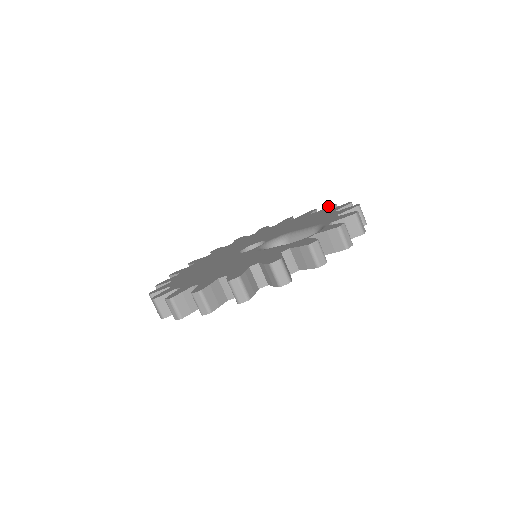
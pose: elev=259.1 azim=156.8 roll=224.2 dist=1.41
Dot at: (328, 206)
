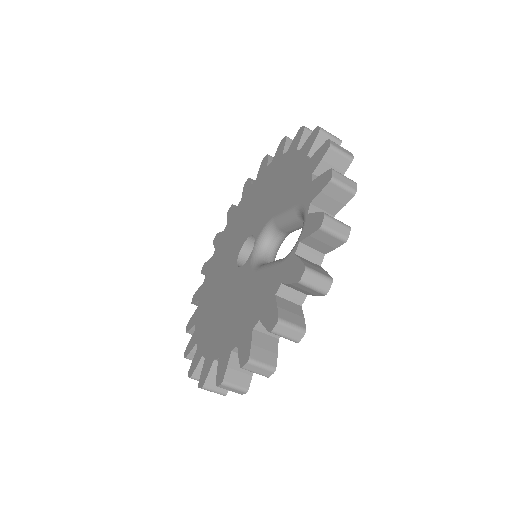
Dot at: (297, 133)
